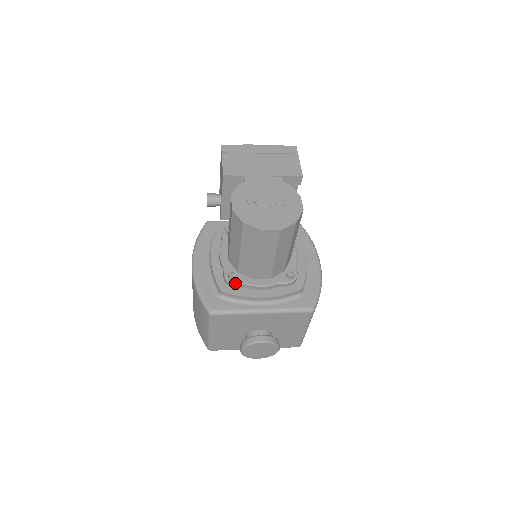
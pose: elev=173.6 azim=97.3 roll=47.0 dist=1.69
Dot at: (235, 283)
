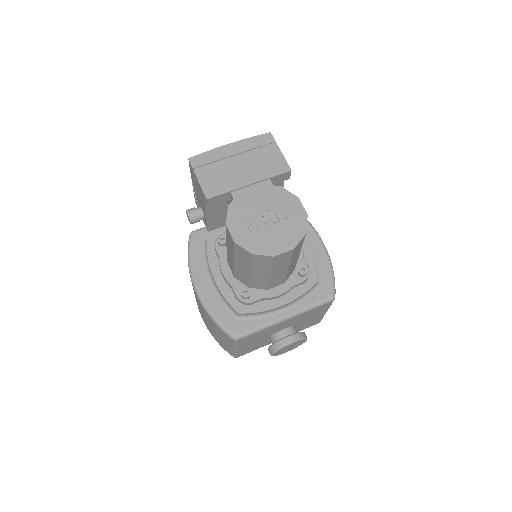
Dot at: (251, 301)
